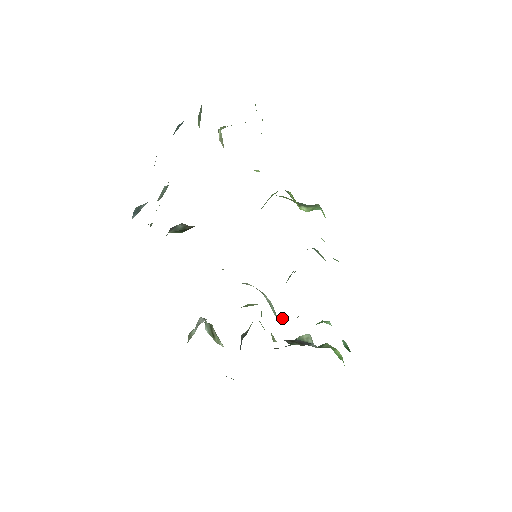
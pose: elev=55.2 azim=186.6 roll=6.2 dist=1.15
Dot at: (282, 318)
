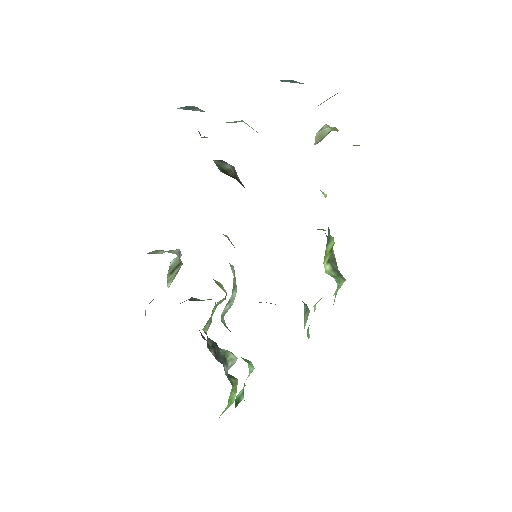
Dot at: occluded
